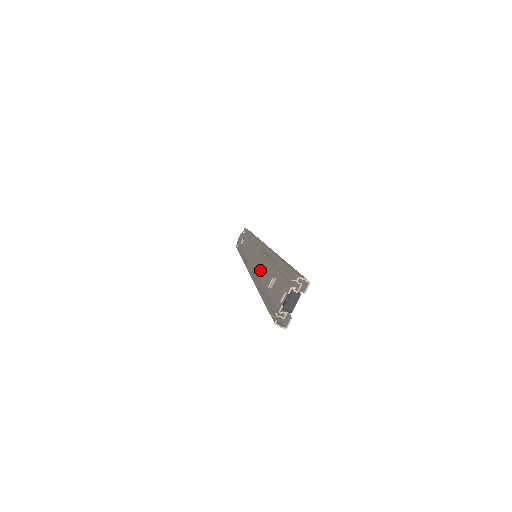
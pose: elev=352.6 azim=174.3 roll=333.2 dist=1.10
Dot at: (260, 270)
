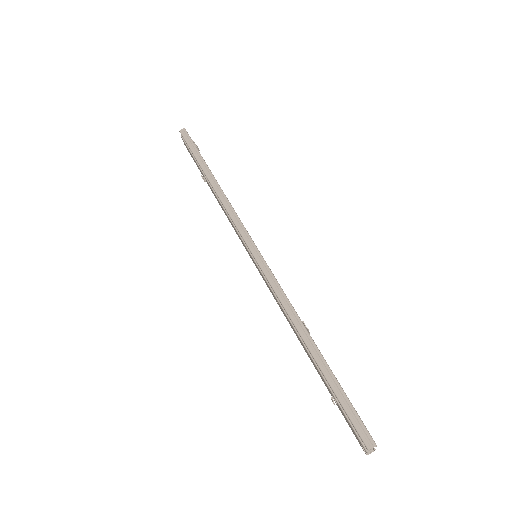
Dot at: occluded
